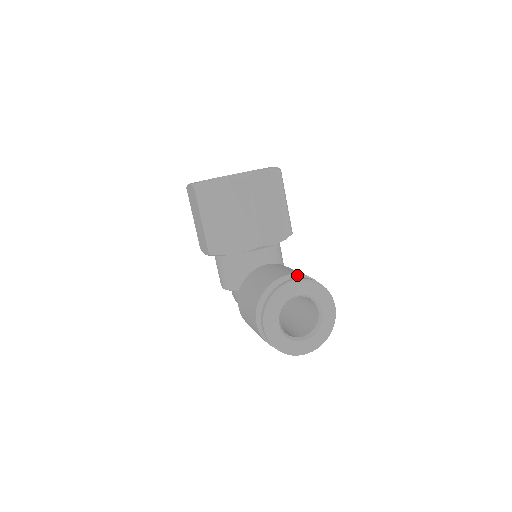
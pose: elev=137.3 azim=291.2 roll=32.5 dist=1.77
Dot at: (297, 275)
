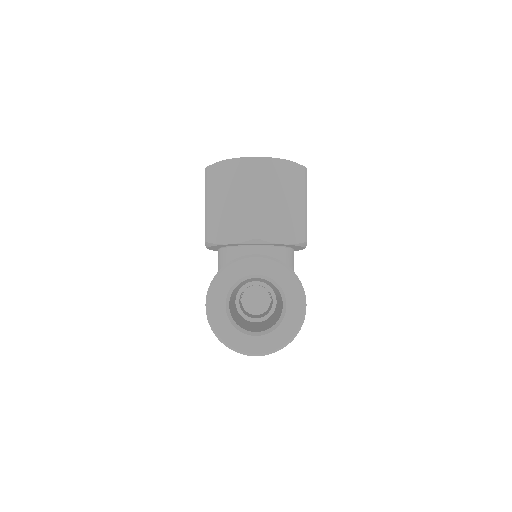
Dot at: occluded
